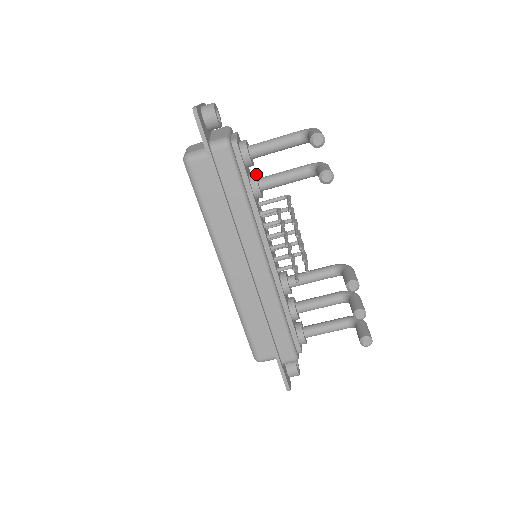
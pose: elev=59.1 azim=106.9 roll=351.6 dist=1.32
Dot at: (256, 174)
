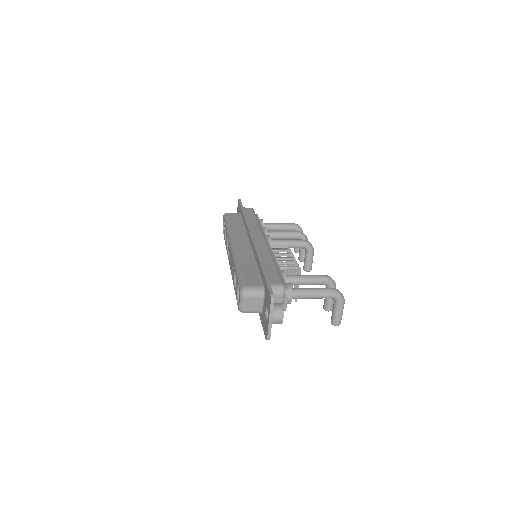
Dot at: occluded
